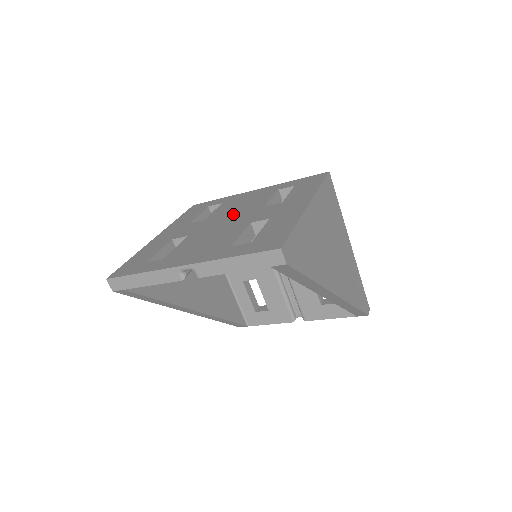
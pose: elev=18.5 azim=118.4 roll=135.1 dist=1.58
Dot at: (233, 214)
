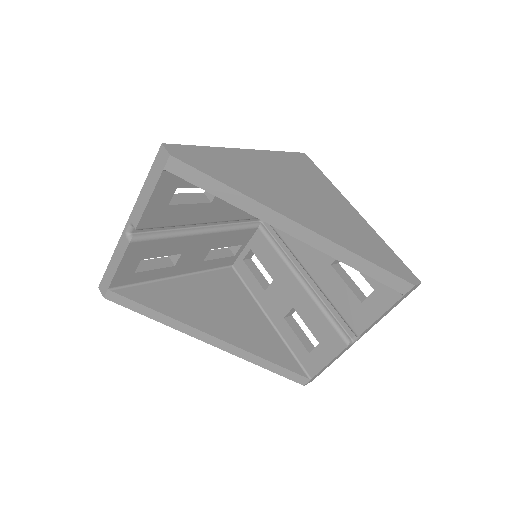
Dot at: occluded
